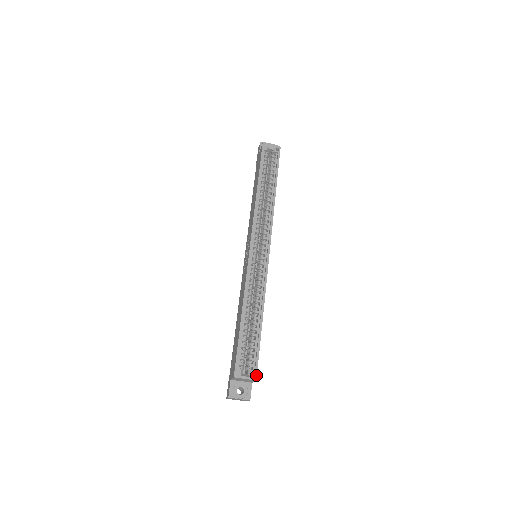
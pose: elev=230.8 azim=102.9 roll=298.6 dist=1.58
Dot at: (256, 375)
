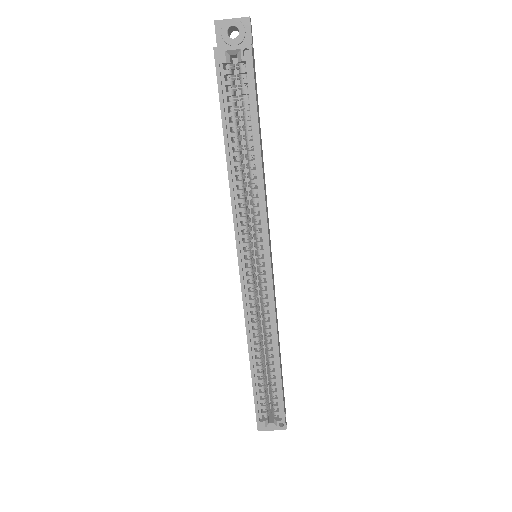
Dot at: (284, 425)
